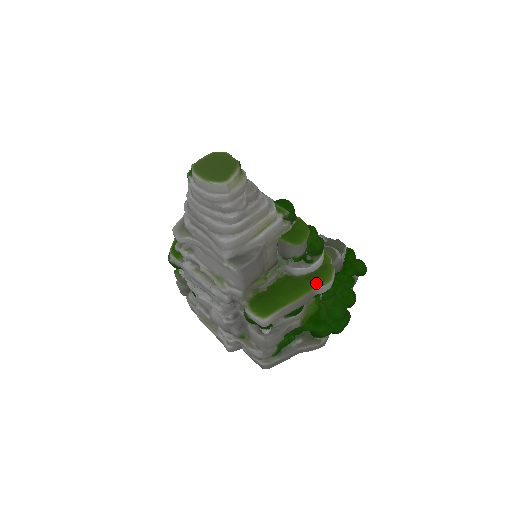
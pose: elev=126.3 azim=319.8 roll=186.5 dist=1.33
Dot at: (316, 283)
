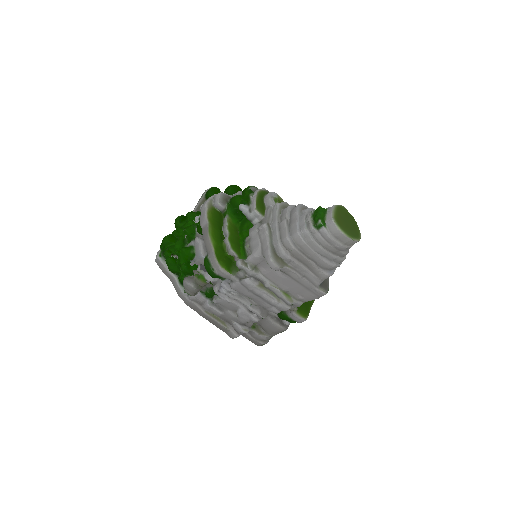
Dot at: occluded
